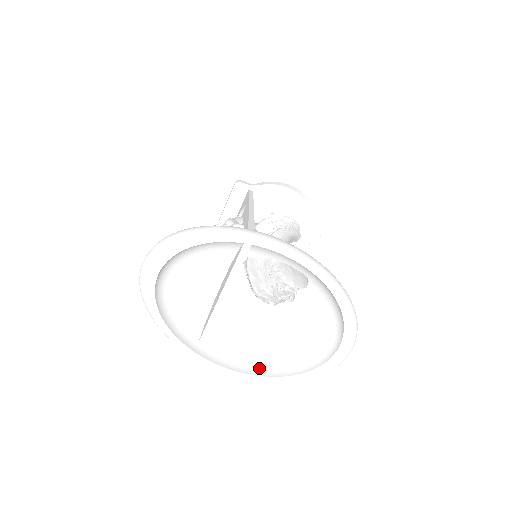
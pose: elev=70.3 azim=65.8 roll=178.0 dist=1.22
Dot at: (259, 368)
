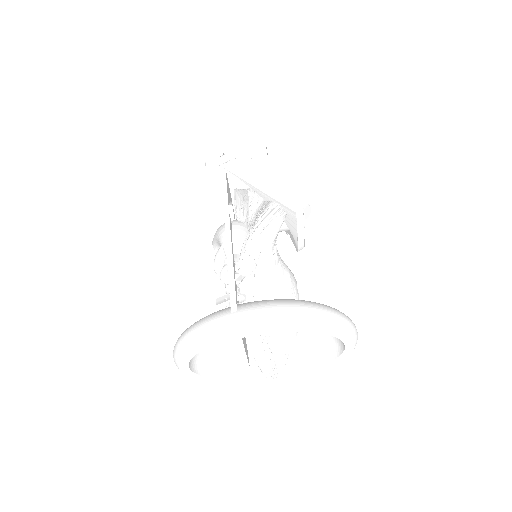
Dot at: (295, 365)
